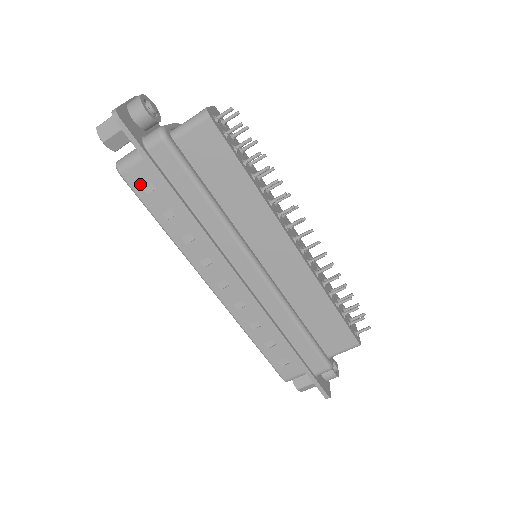
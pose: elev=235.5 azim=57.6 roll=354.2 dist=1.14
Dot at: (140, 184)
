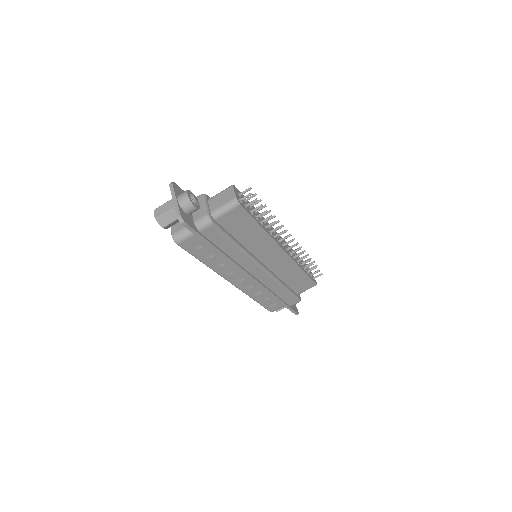
Dot at: (191, 247)
